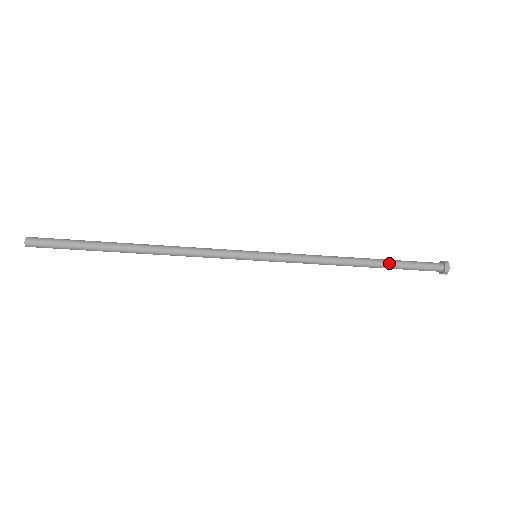
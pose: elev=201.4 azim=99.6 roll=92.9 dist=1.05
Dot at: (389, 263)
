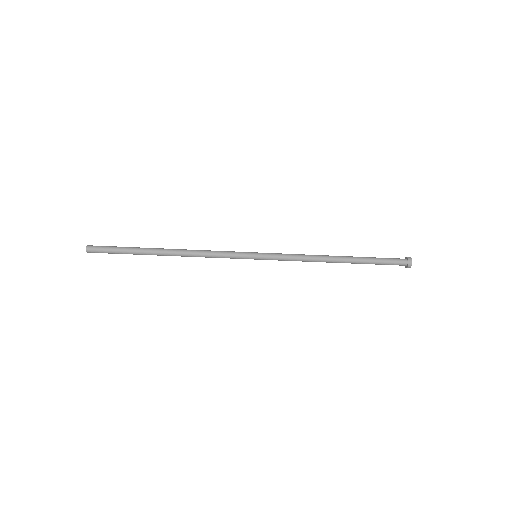
Dot at: (362, 259)
